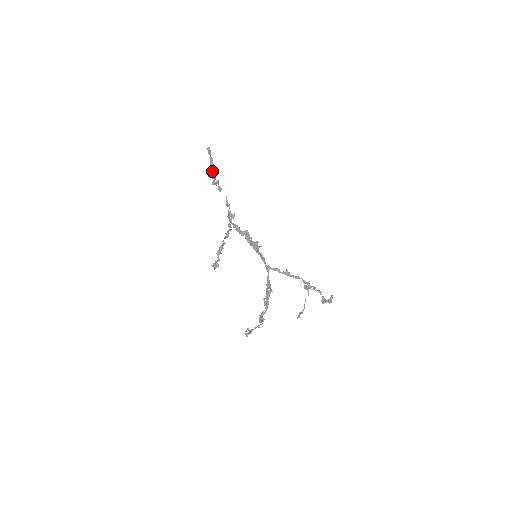
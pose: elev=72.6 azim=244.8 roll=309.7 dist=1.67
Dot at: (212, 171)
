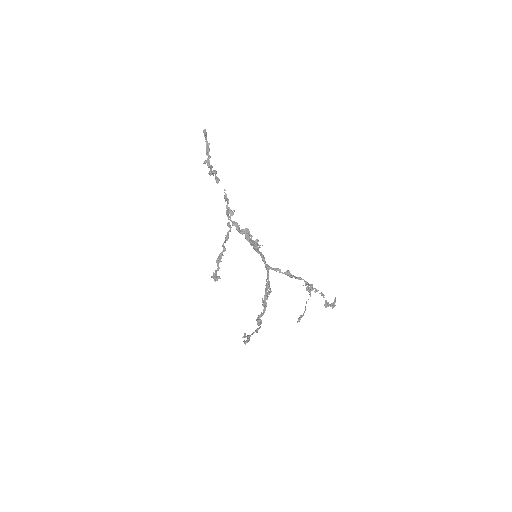
Dot at: (208, 158)
